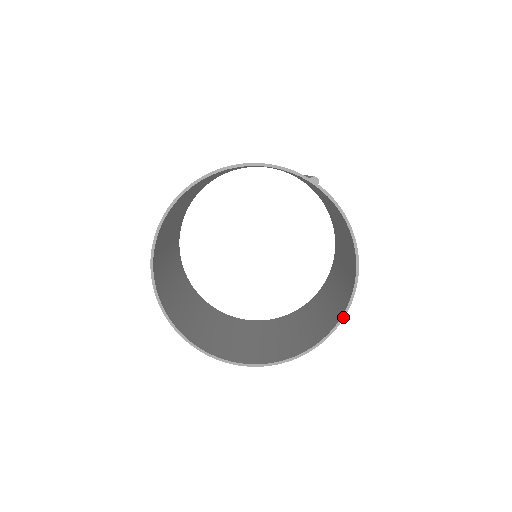
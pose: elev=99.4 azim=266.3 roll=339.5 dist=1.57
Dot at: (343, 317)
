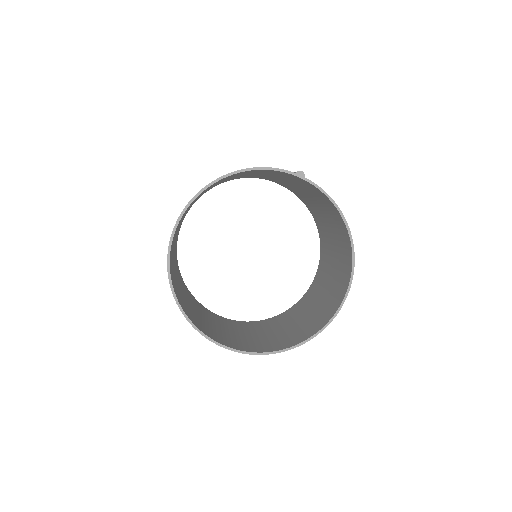
Dot at: (349, 289)
